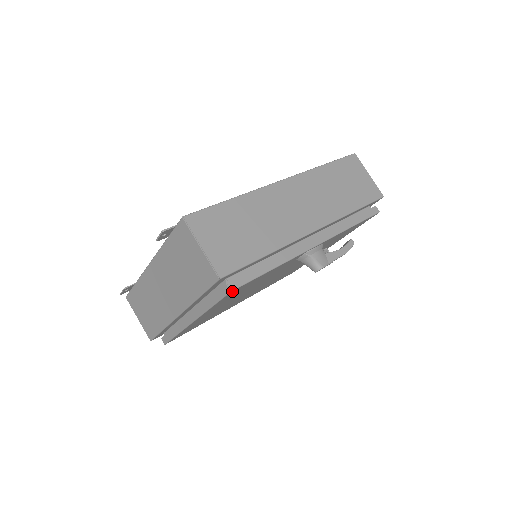
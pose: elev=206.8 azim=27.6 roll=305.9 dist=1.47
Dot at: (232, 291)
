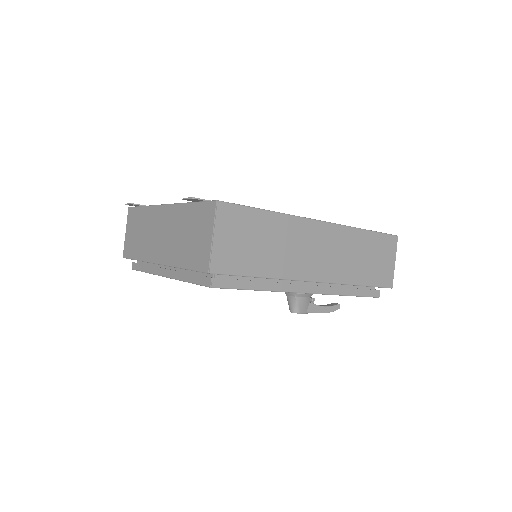
Dot at: (212, 287)
